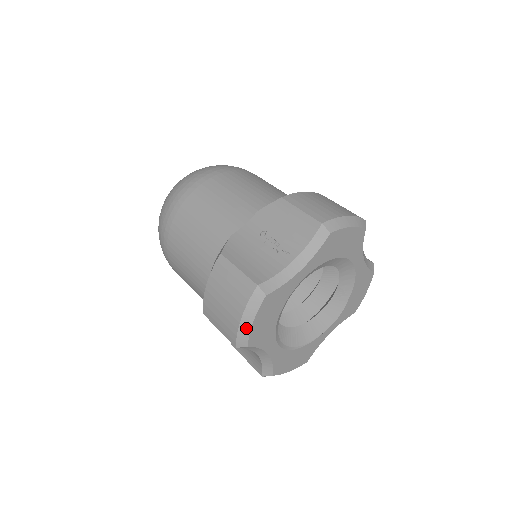
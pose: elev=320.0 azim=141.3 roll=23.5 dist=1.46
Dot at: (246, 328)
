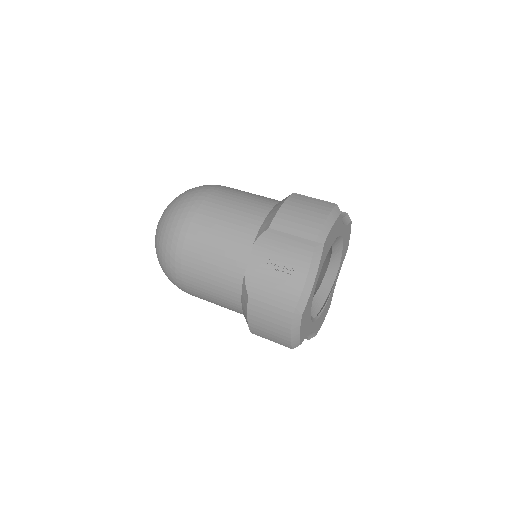
Dot at: (296, 338)
